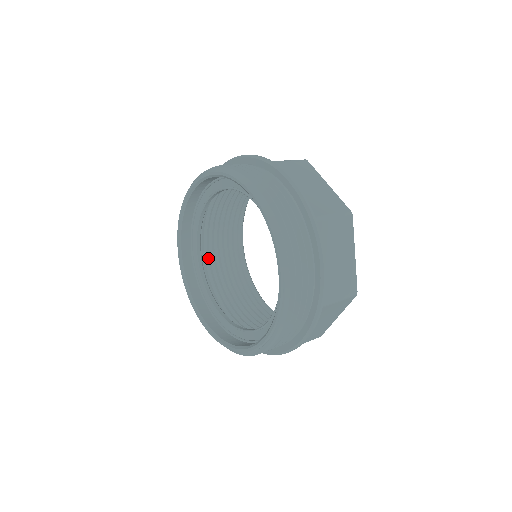
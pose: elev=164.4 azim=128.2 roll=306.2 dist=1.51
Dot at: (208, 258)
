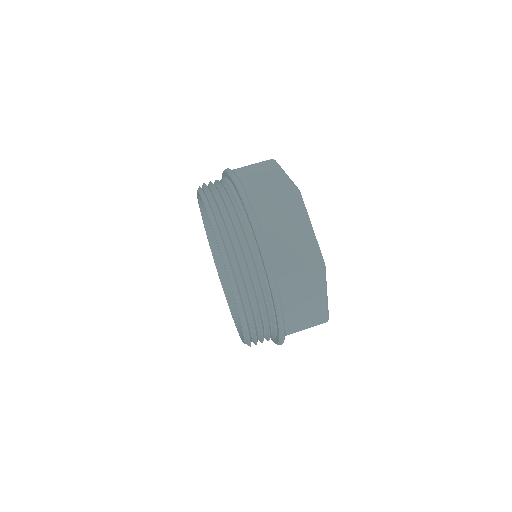
Dot at: occluded
